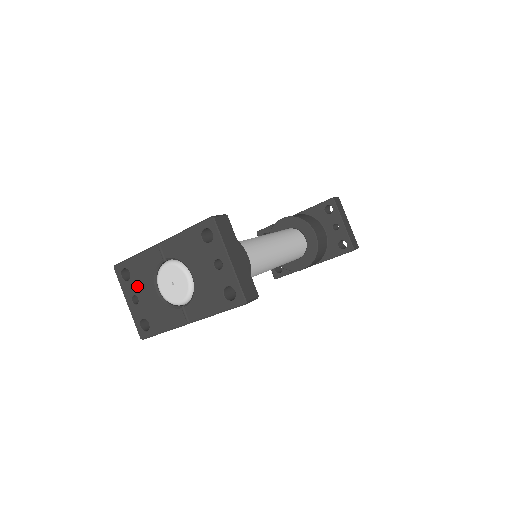
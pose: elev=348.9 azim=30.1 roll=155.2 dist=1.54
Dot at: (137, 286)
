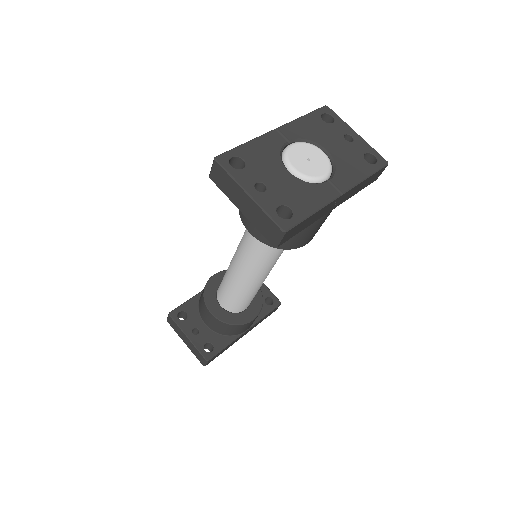
Dot at: (260, 171)
